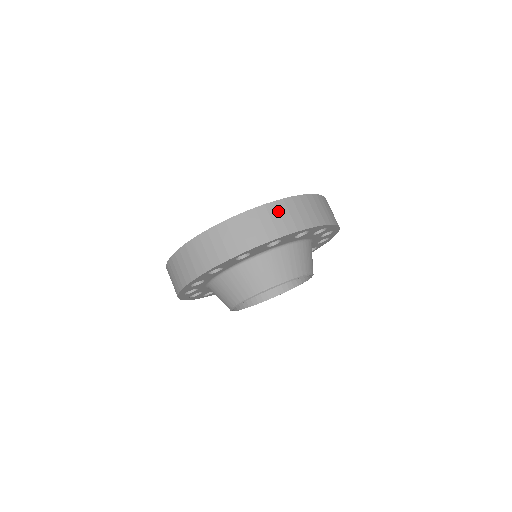
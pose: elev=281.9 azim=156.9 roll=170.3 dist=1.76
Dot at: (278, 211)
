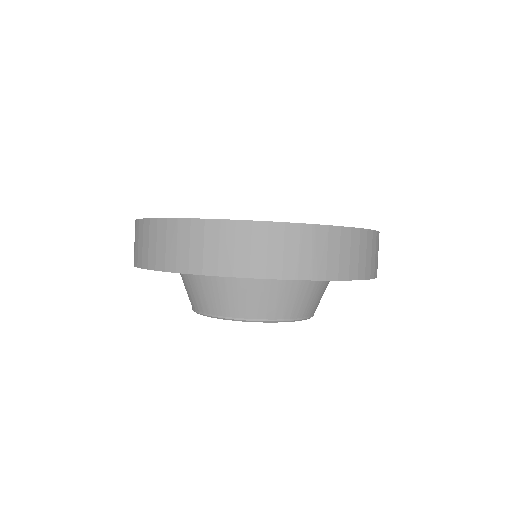
Dot at: occluded
